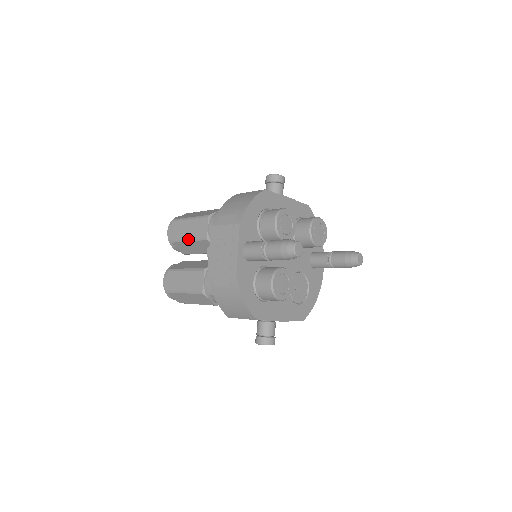
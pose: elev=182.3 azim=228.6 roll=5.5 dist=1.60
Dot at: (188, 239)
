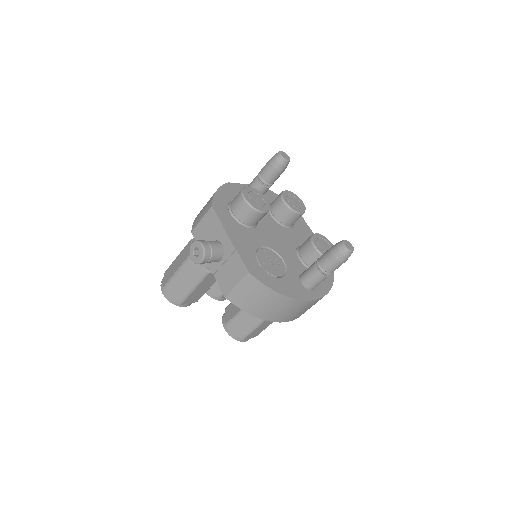
Dot at: occluded
